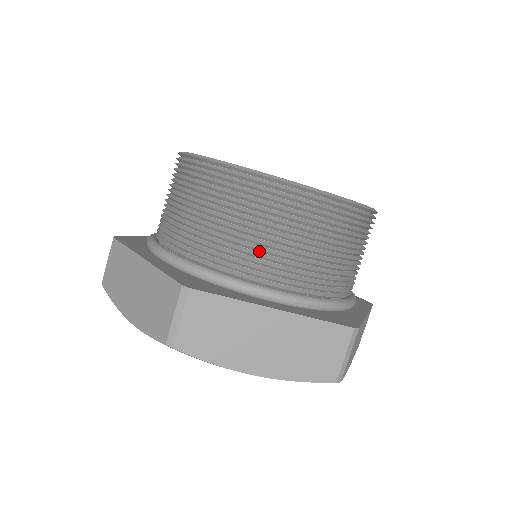
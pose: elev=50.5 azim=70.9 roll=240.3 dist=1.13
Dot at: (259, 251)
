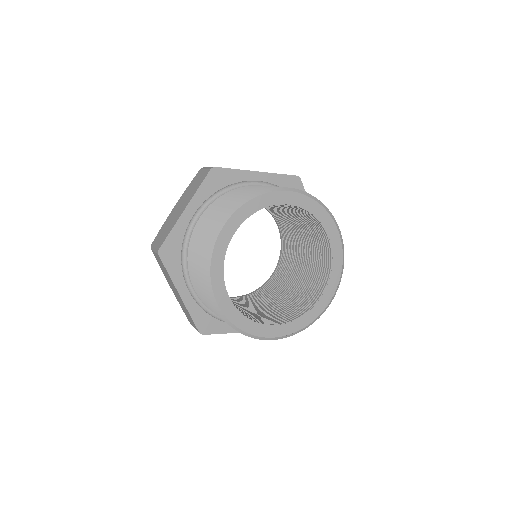
Dot at: occluded
